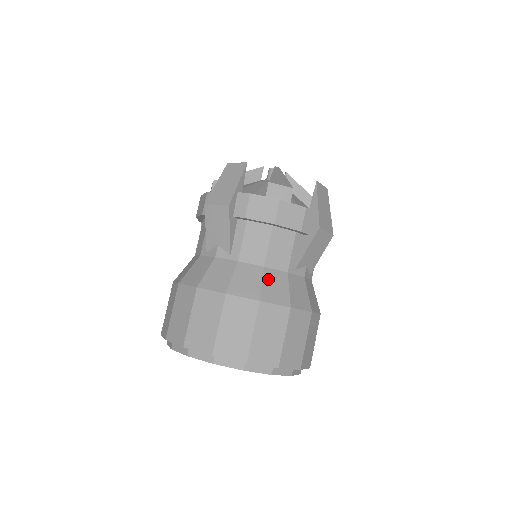
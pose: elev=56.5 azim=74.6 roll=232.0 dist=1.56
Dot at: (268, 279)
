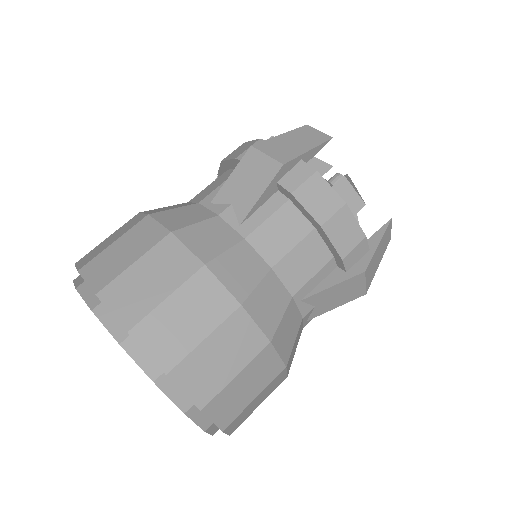
Dot at: (267, 286)
